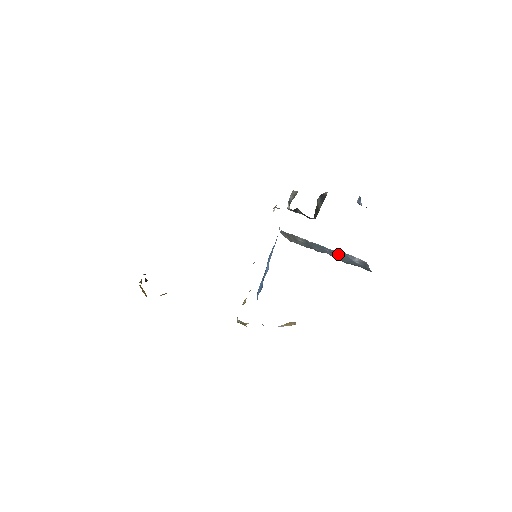
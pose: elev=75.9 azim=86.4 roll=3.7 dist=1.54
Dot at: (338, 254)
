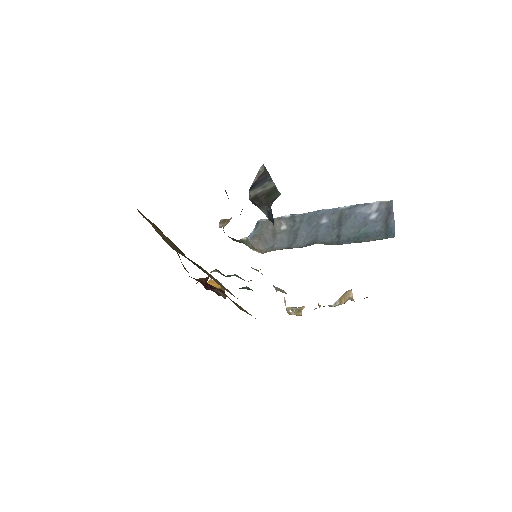
Dot at: (341, 218)
